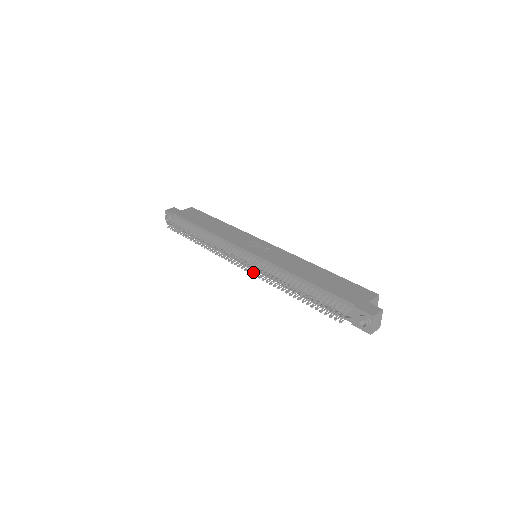
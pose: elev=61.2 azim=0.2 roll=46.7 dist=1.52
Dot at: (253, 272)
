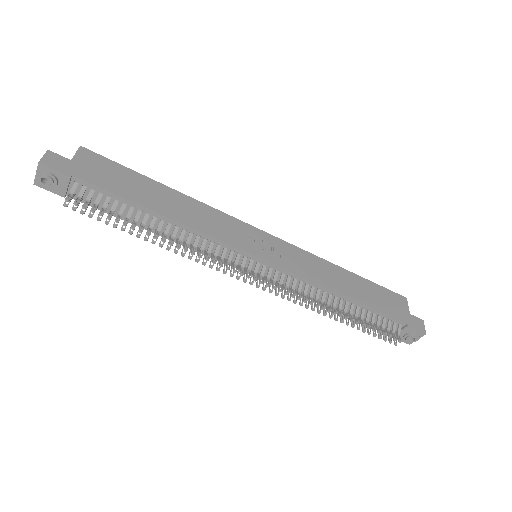
Dot at: (276, 291)
